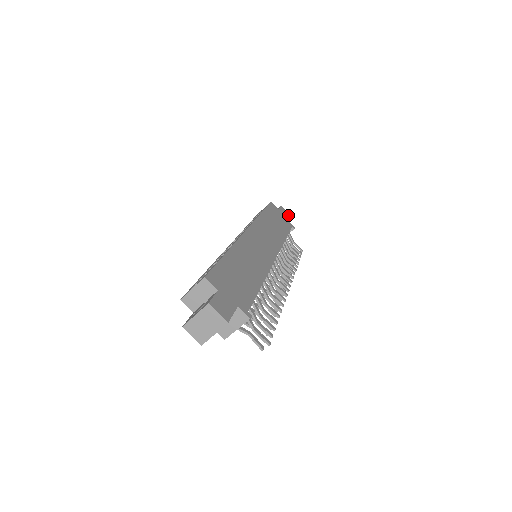
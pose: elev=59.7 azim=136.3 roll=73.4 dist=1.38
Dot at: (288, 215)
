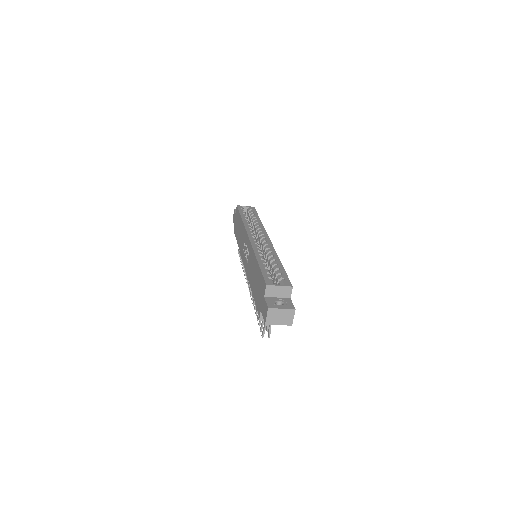
Dot at: occluded
